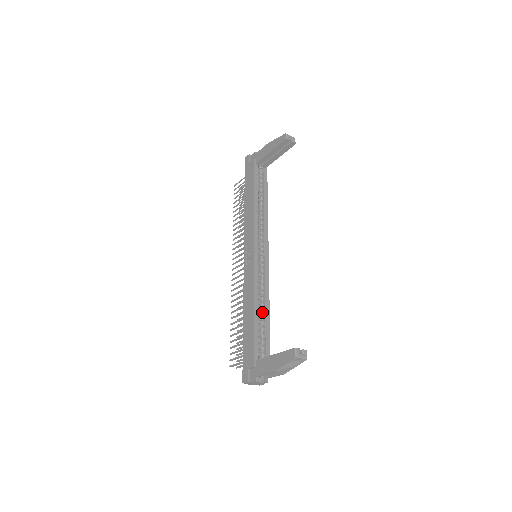
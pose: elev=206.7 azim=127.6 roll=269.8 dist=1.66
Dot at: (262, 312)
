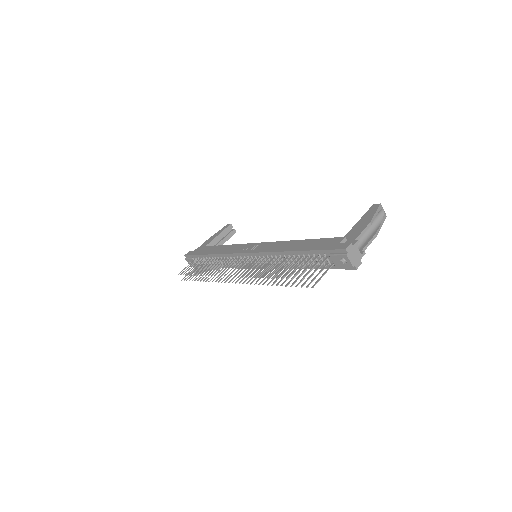
Dot at: occluded
